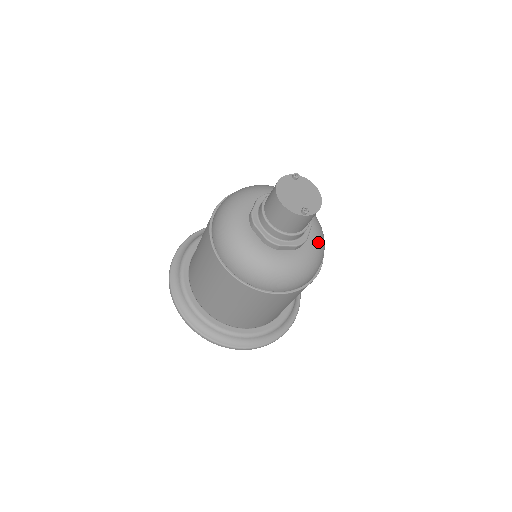
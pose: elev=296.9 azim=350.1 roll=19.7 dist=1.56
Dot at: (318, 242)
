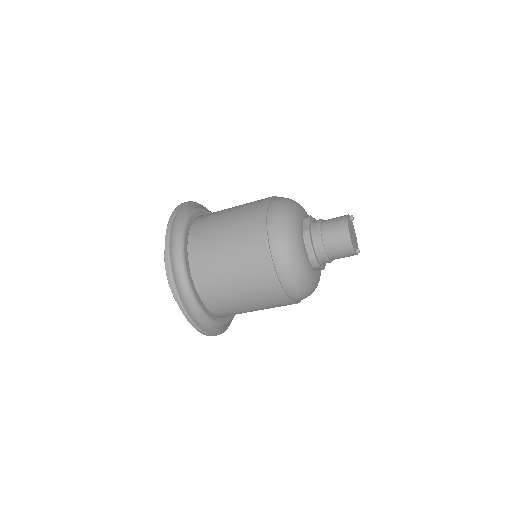
Dot at: occluded
